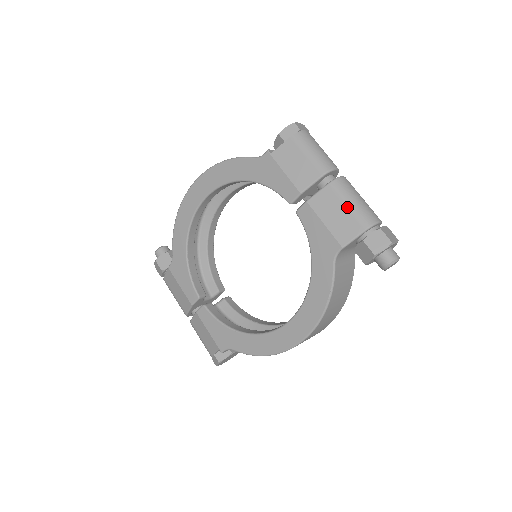
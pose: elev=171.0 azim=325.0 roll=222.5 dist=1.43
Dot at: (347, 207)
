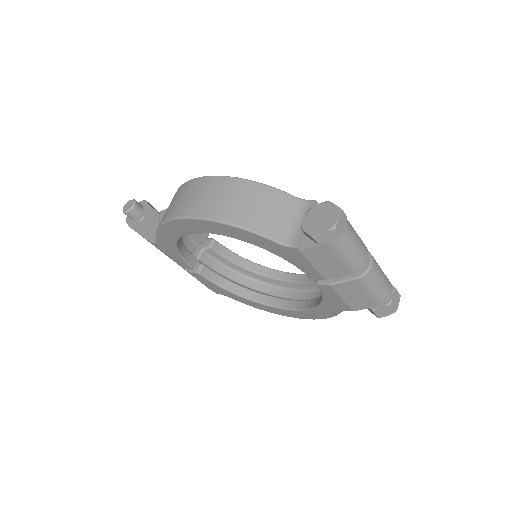
Dot at: (368, 294)
